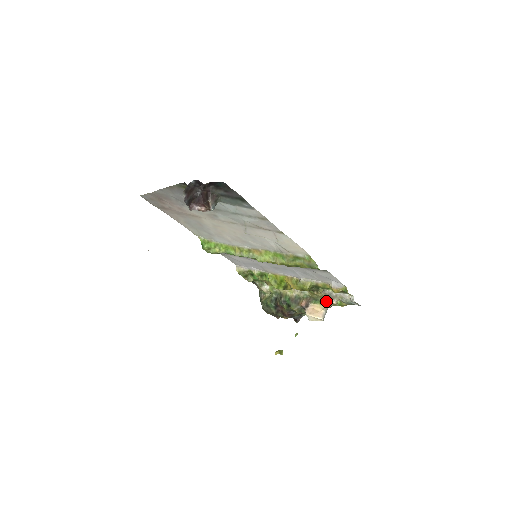
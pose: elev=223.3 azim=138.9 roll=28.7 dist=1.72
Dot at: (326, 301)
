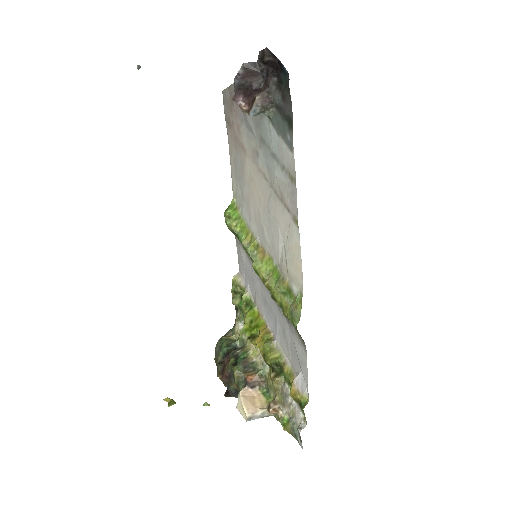
Dot at: (274, 401)
